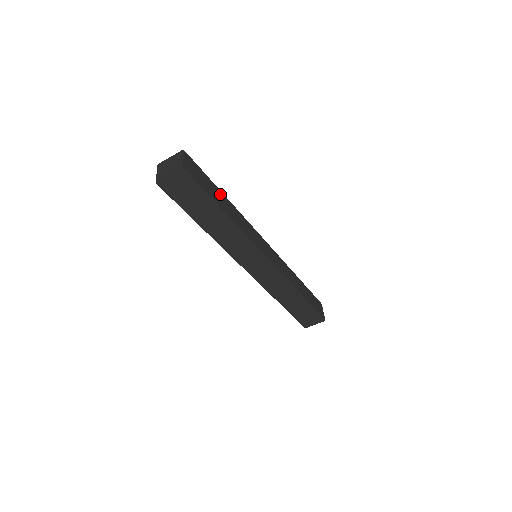
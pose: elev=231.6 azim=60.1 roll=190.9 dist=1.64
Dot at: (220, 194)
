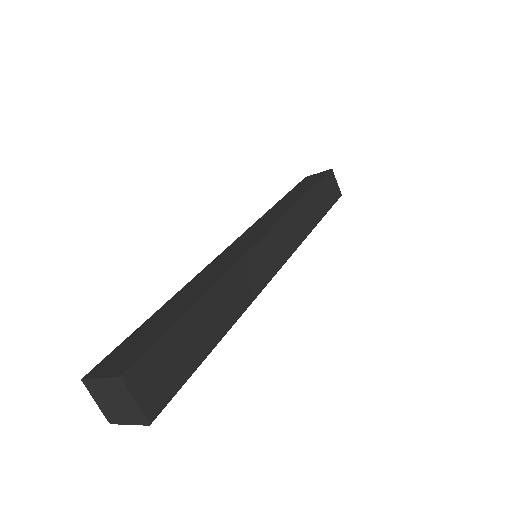
Dot at: (198, 316)
